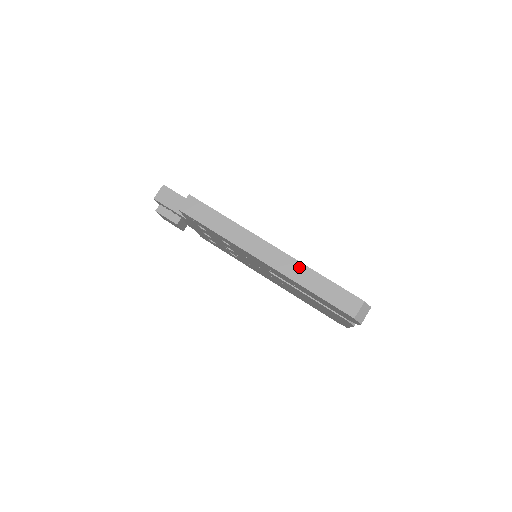
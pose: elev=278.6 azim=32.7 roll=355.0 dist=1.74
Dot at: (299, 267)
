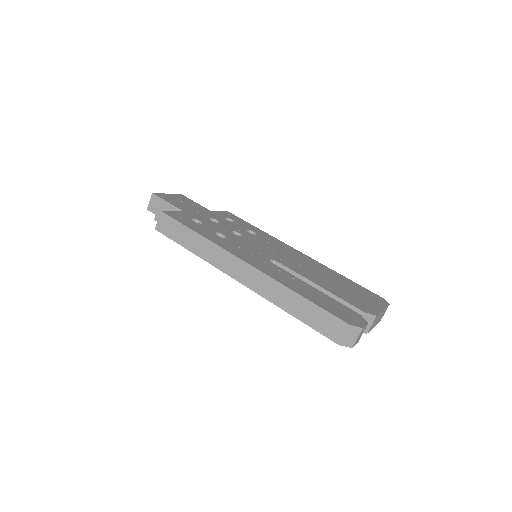
Dot at: (274, 286)
